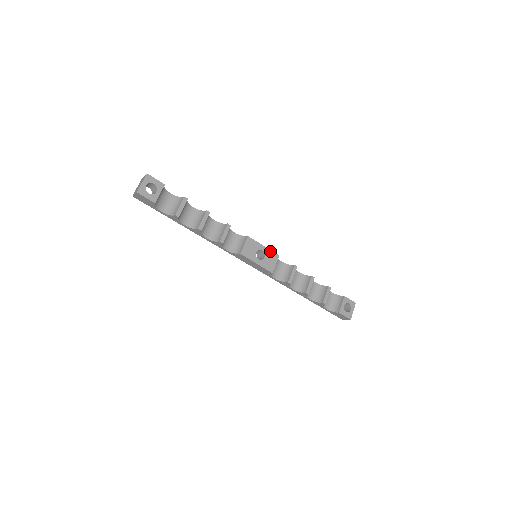
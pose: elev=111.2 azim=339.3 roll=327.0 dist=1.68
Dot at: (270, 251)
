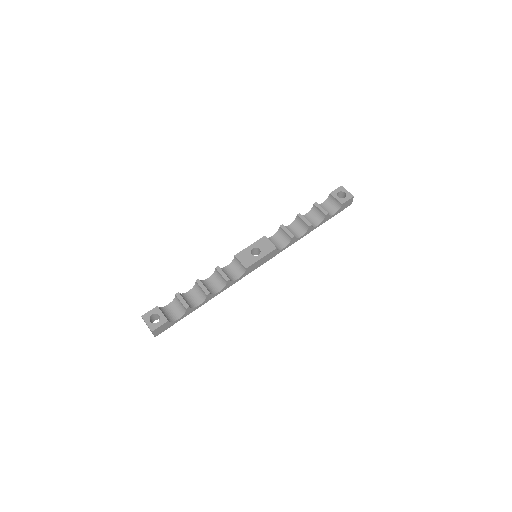
Dot at: (257, 242)
